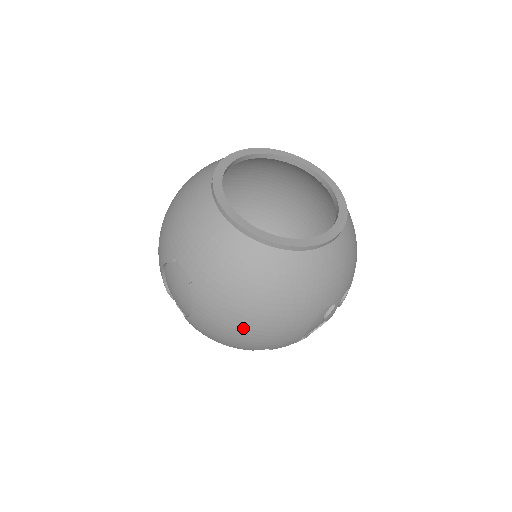
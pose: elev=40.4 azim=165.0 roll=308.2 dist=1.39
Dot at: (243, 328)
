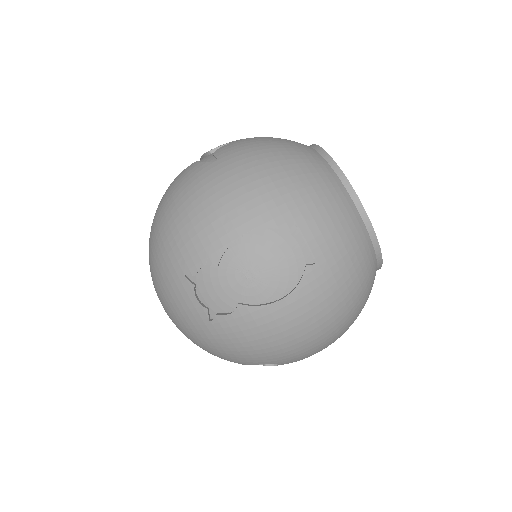
Dot at: (320, 333)
